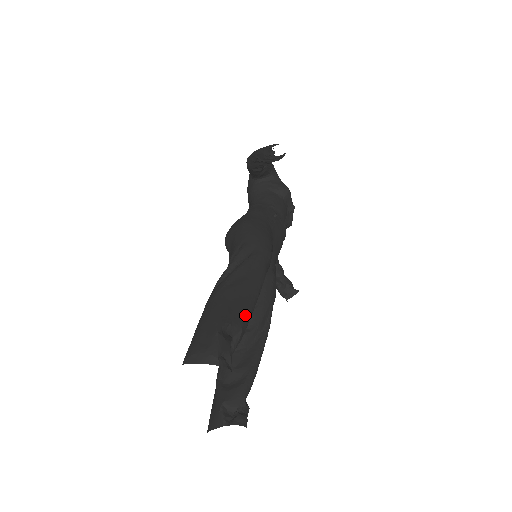
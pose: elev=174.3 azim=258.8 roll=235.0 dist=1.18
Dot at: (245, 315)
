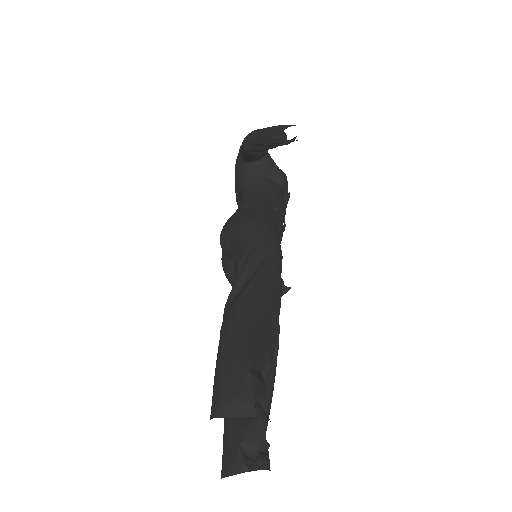
Dot at: (272, 342)
